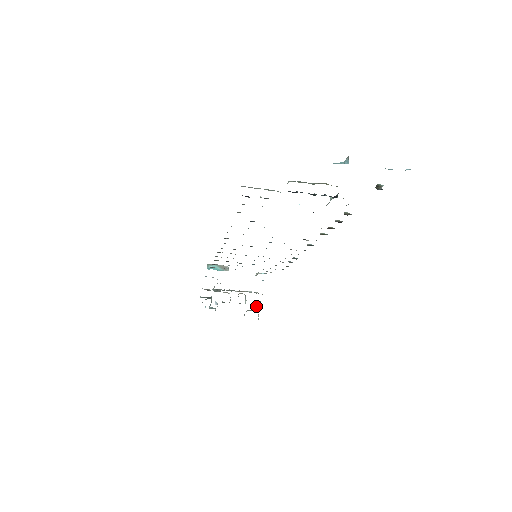
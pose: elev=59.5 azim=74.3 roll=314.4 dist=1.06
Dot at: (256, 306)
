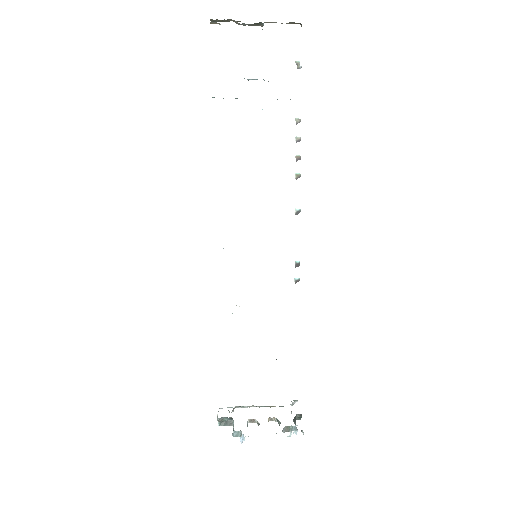
Dot at: (295, 425)
